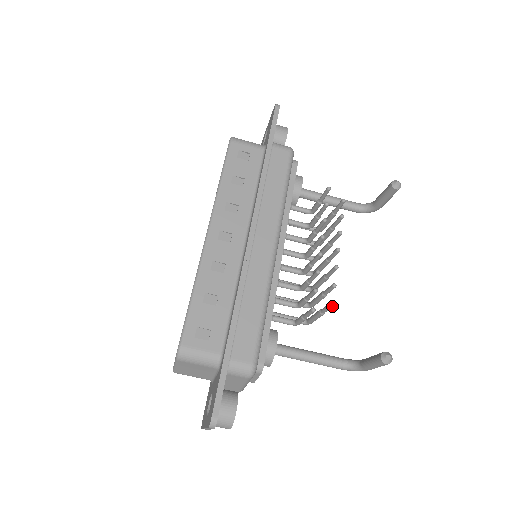
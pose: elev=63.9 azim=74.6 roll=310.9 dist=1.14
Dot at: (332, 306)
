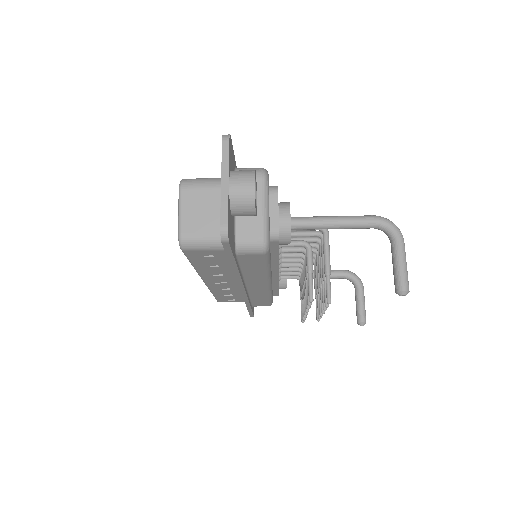
Dot at: (318, 320)
